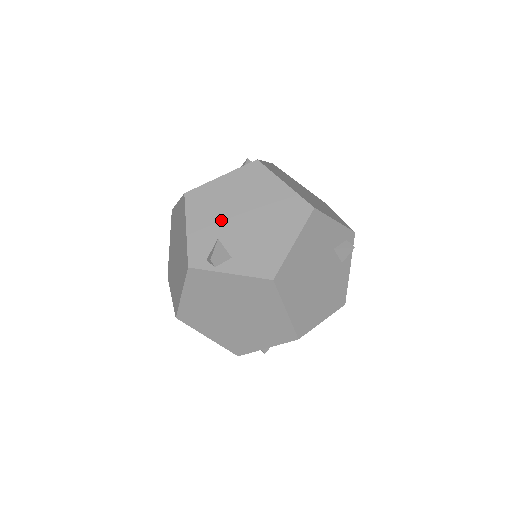
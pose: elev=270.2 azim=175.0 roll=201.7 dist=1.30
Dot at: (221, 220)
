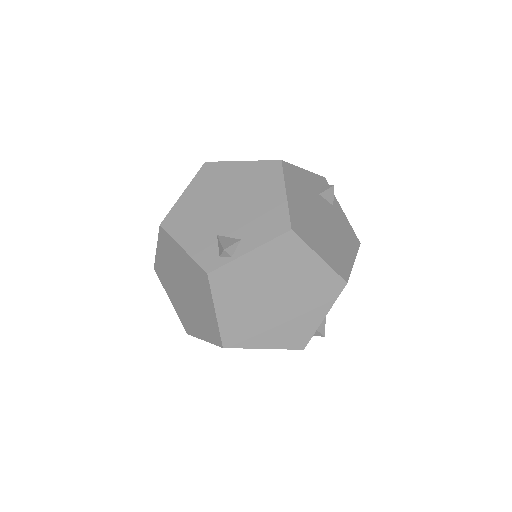
Dot at: (209, 221)
